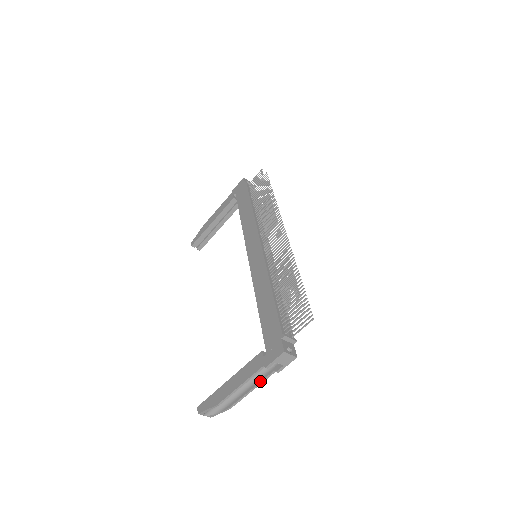
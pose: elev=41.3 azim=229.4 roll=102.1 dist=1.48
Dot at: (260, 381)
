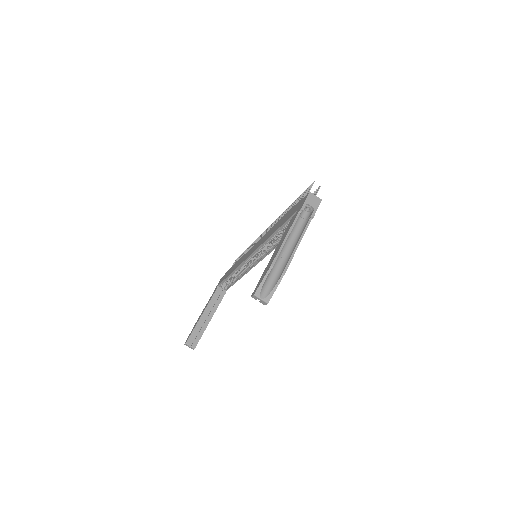
Dot at: (301, 234)
